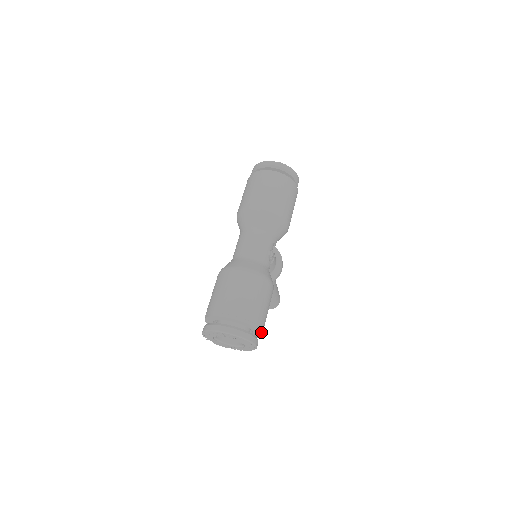
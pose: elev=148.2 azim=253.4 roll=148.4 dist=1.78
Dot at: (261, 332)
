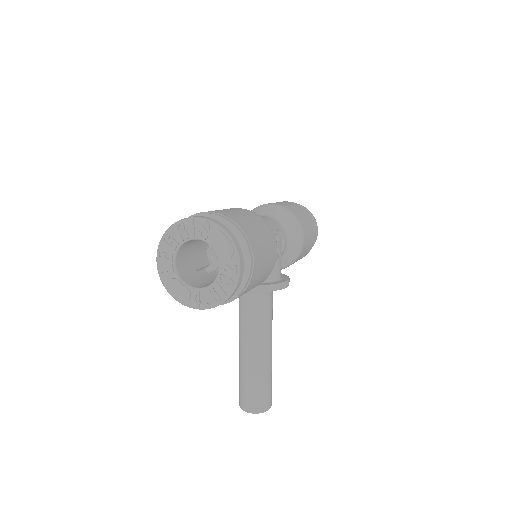
Dot at: (251, 263)
